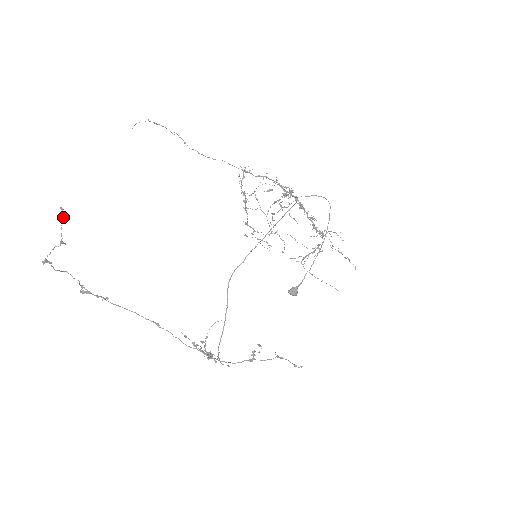
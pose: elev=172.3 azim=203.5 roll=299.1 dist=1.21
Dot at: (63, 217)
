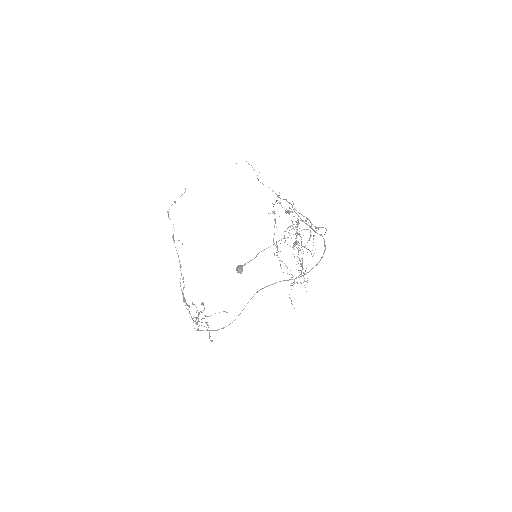
Dot at: occluded
